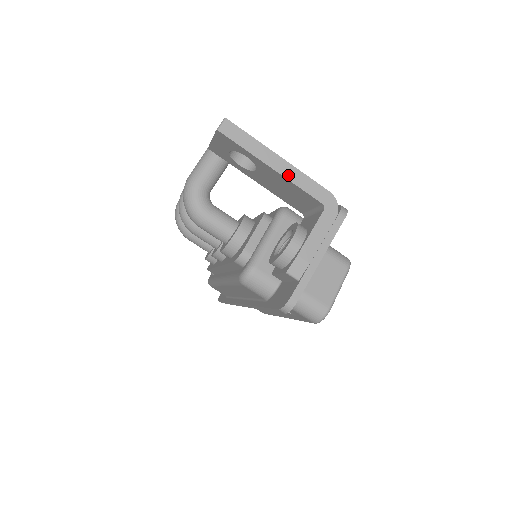
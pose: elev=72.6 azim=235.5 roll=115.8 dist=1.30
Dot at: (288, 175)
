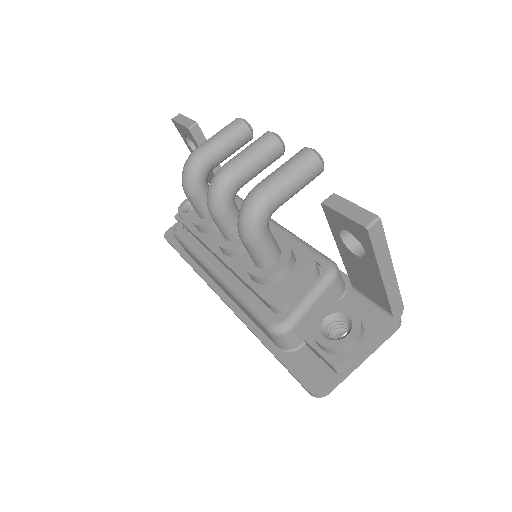
Dot at: (388, 286)
